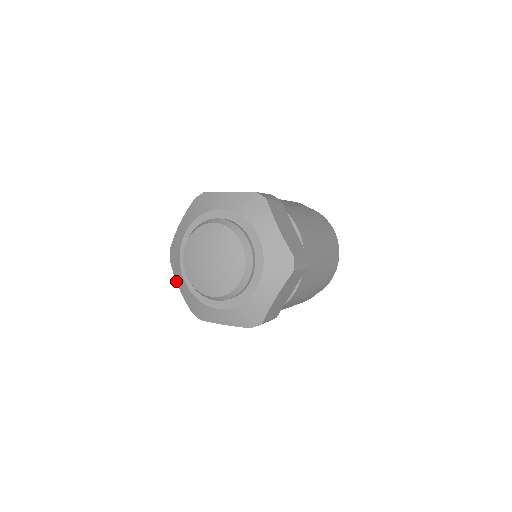
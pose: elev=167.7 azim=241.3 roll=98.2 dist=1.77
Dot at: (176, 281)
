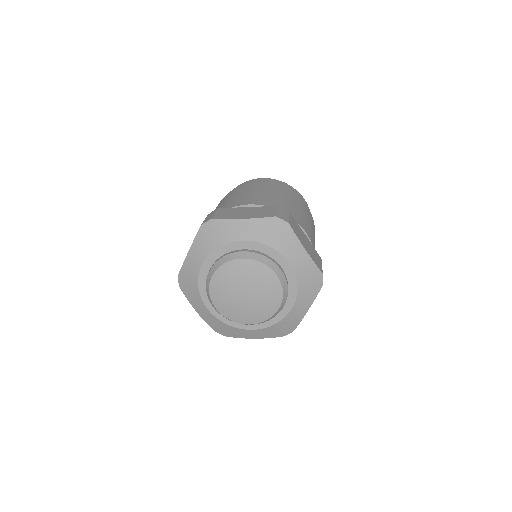
Dot at: (193, 307)
